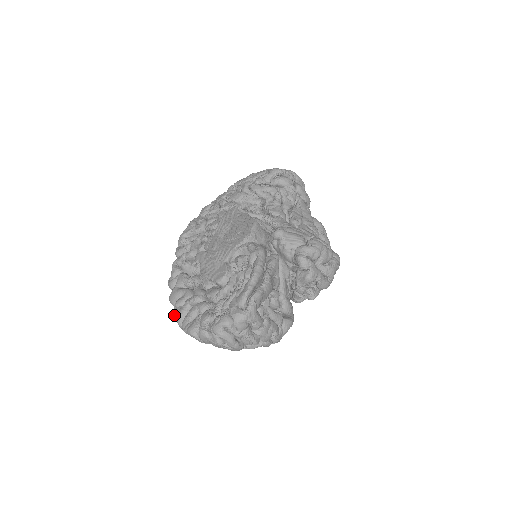
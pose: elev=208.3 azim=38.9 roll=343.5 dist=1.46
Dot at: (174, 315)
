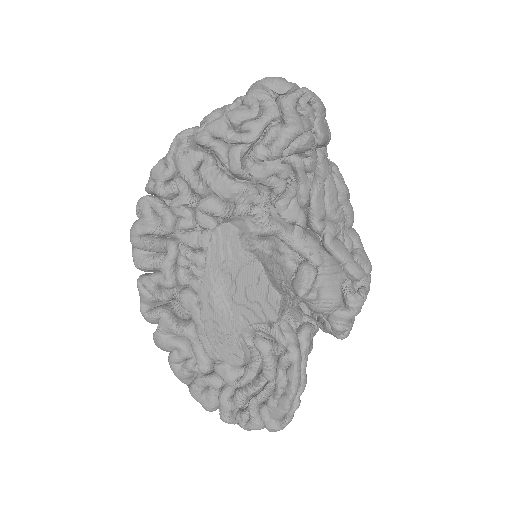
Dot at: occluded
